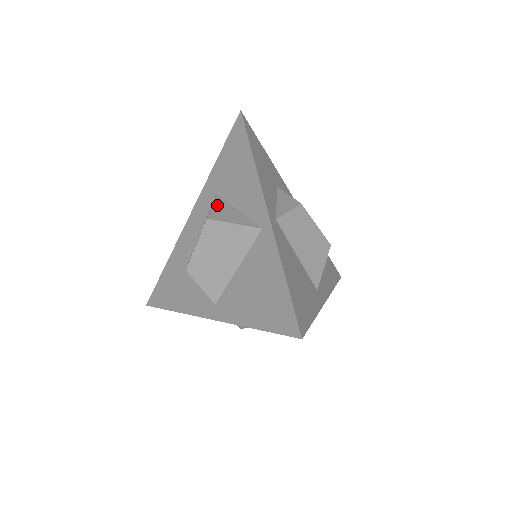
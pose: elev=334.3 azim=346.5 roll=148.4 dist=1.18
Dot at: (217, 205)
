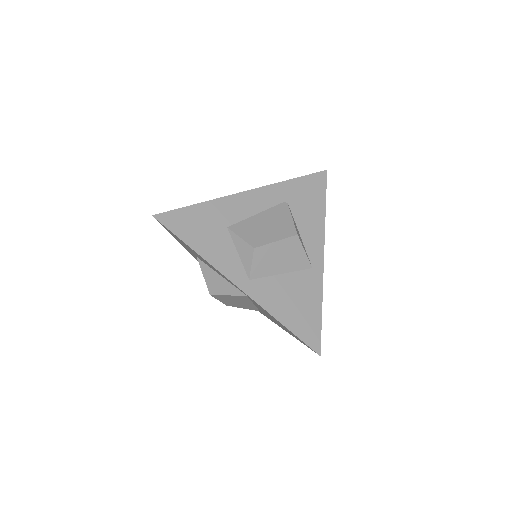
Dot at: (206, 275)
